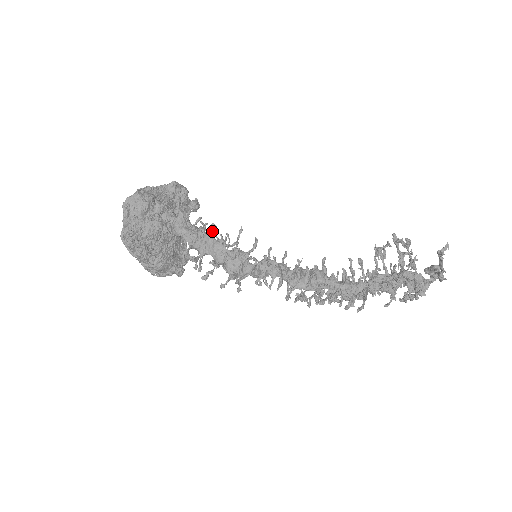
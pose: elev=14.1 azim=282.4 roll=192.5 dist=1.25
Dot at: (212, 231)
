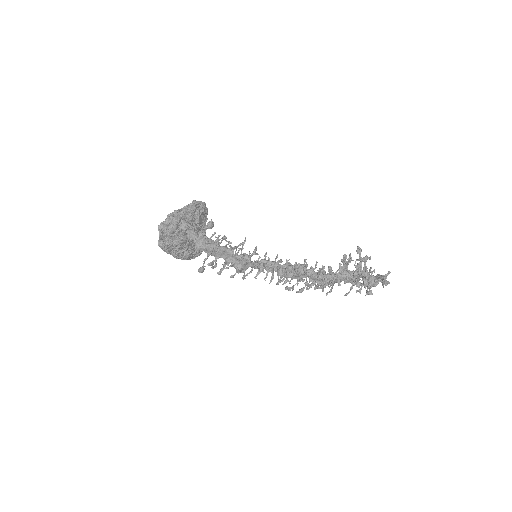
Dot at: (224, 239)
